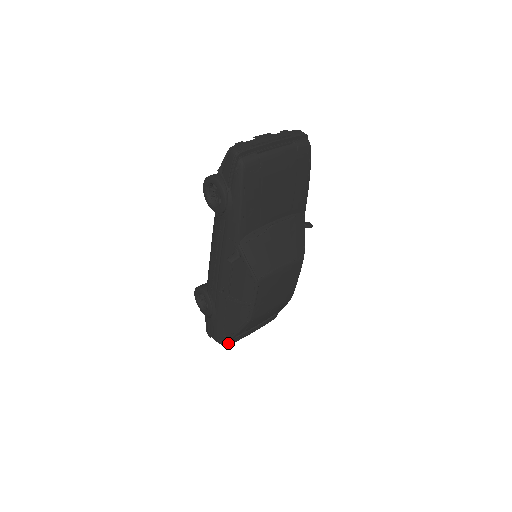
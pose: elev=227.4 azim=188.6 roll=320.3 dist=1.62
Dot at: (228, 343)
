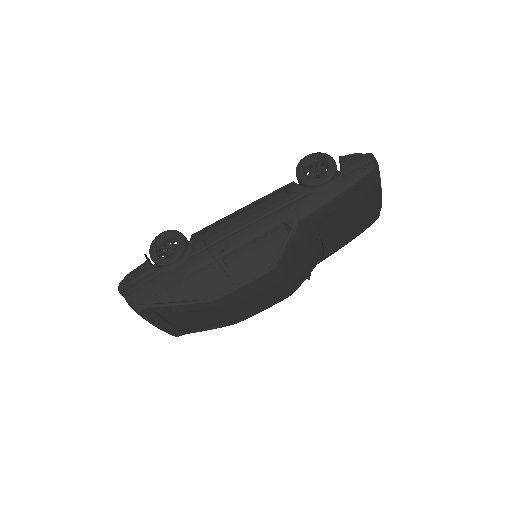
Dot at: (144, 310)
